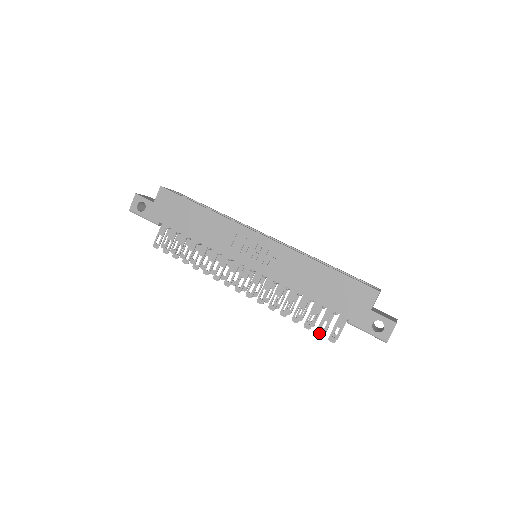
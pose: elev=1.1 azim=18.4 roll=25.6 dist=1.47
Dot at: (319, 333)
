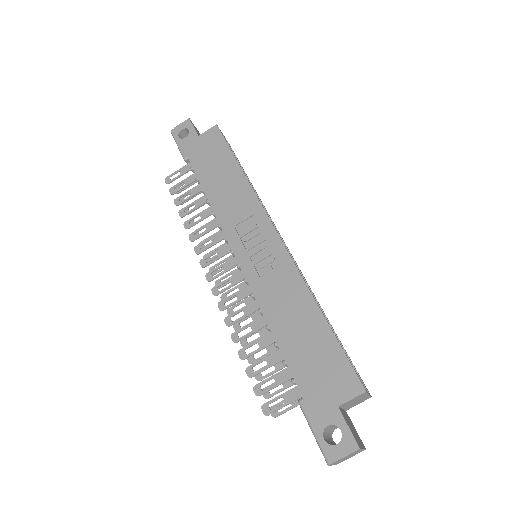
Dot at: (257, 390)
